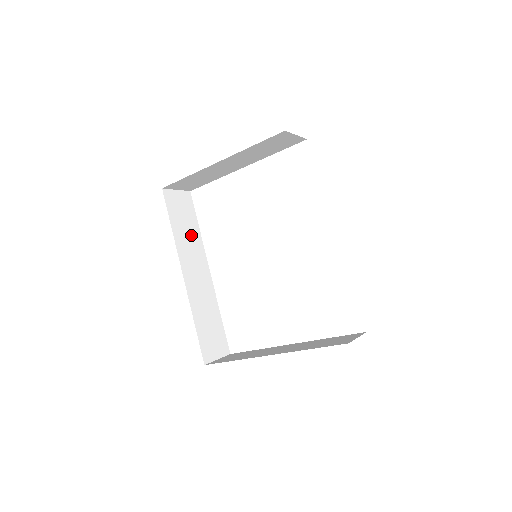
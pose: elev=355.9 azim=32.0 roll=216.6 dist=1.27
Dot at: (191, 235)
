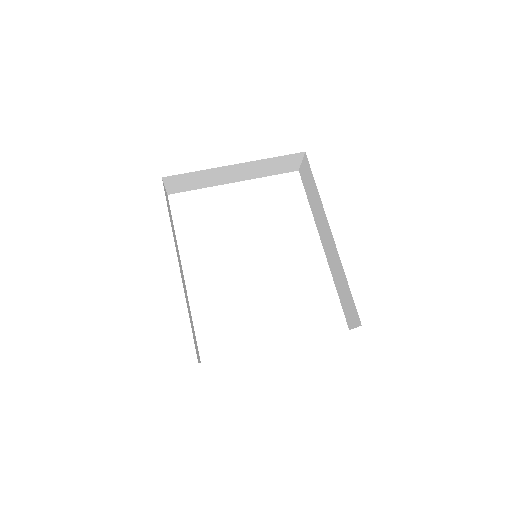
Dot at: (174, 233)
